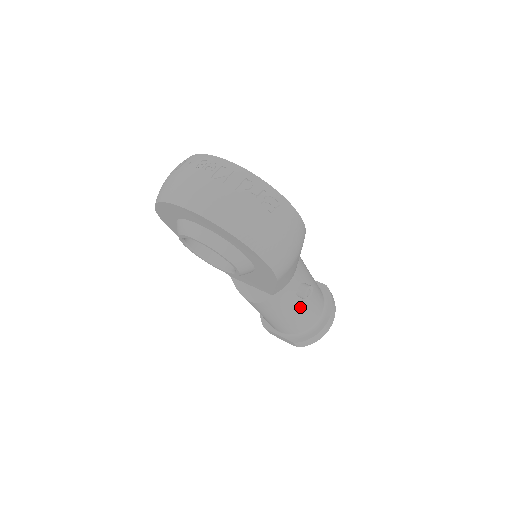
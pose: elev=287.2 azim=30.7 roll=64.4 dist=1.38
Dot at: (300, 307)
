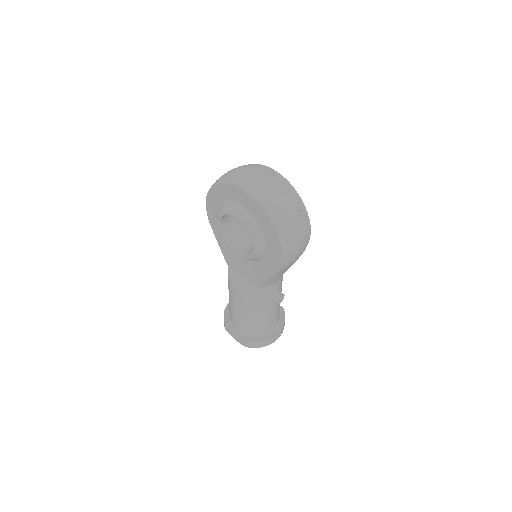
Dot at: (267, 310)
